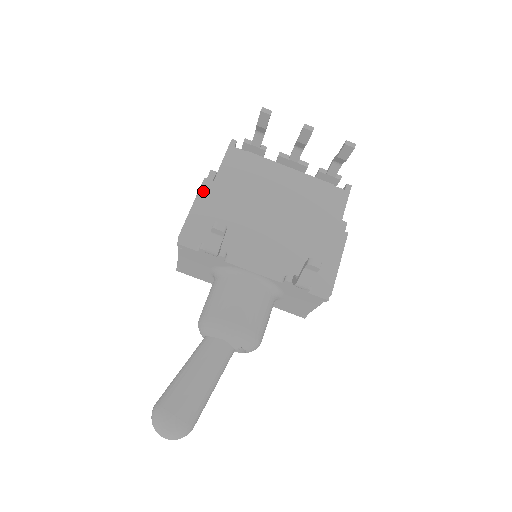
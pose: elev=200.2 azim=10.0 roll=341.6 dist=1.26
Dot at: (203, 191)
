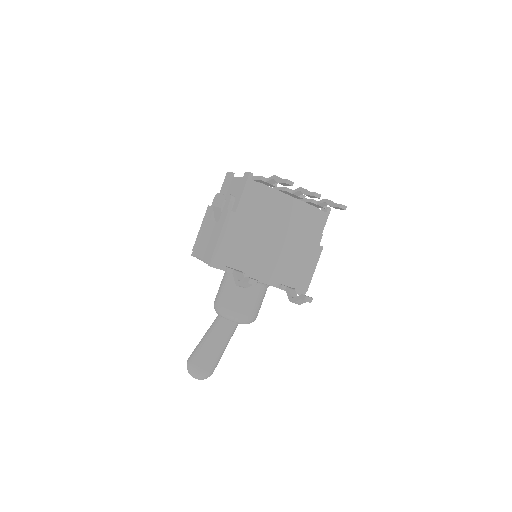
Dot at: (228, 222)
